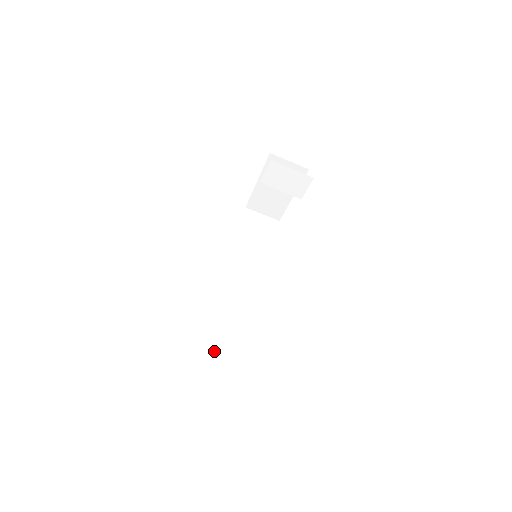
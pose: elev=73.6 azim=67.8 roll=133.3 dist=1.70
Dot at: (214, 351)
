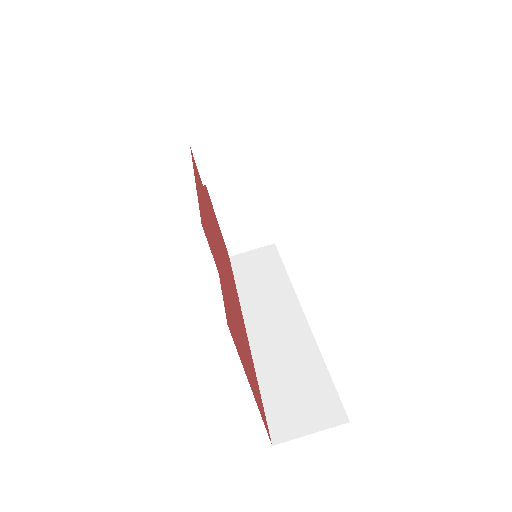
Dot at: (295, 408)
